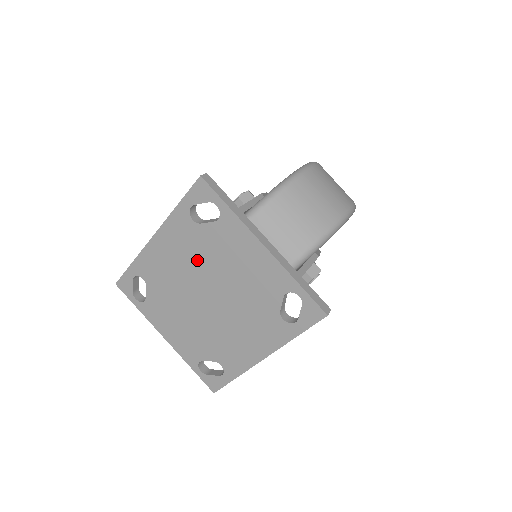
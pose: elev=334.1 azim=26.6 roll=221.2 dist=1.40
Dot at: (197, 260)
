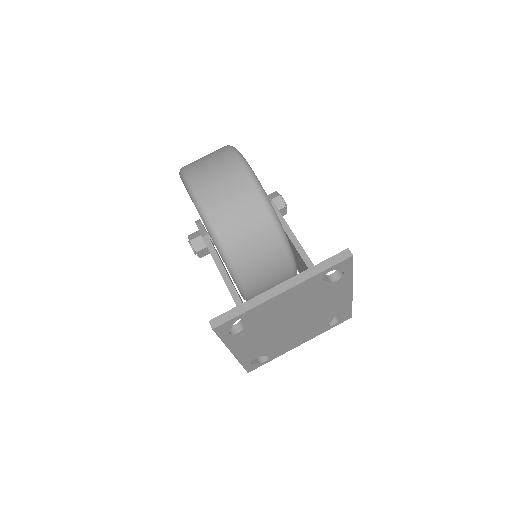
Dot at: (266, 329)
